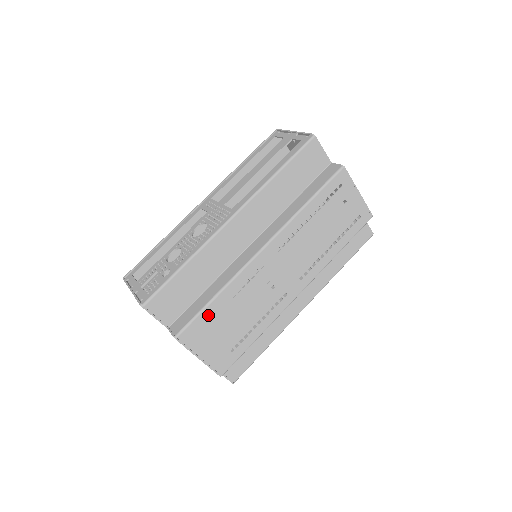
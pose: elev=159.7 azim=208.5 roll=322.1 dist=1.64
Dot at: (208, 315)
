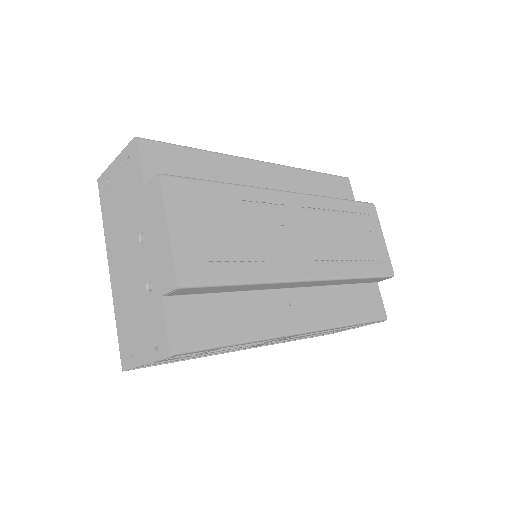
Dot at: (209, 191)
